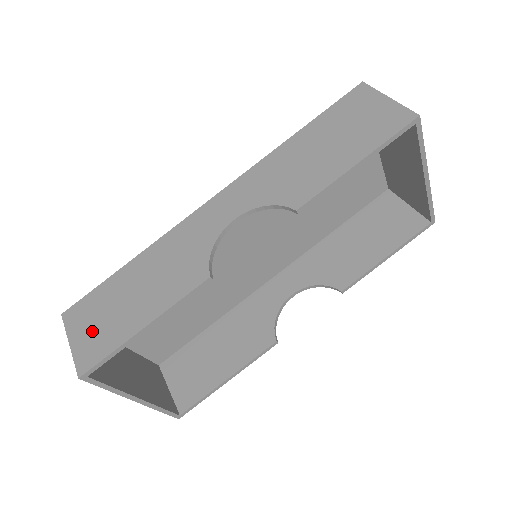
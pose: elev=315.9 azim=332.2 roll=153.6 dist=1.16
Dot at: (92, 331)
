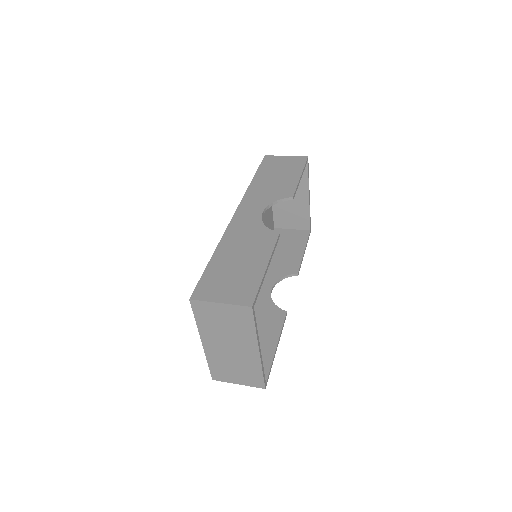
Dot at: (230, 288)
